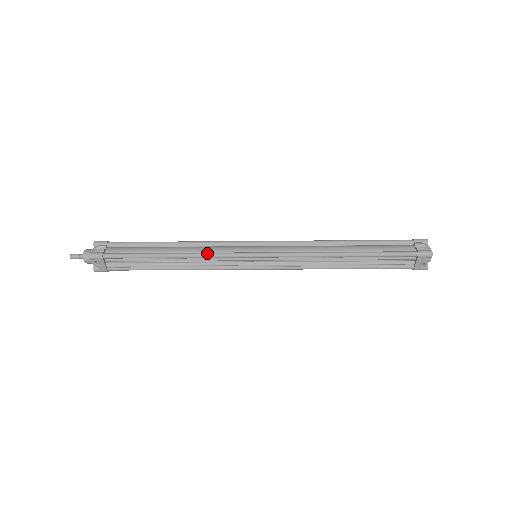
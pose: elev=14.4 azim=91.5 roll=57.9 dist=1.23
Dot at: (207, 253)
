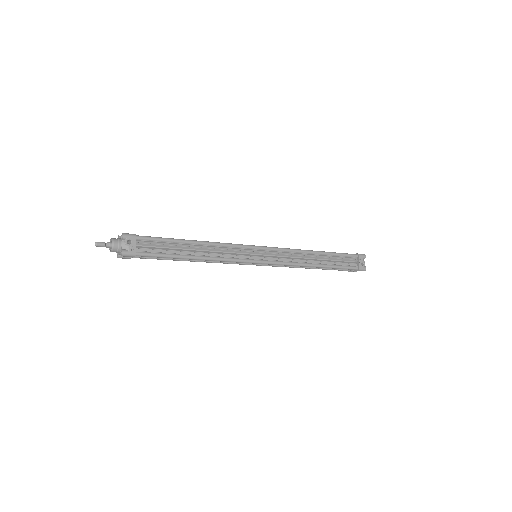
Dot at: (224, 243)
